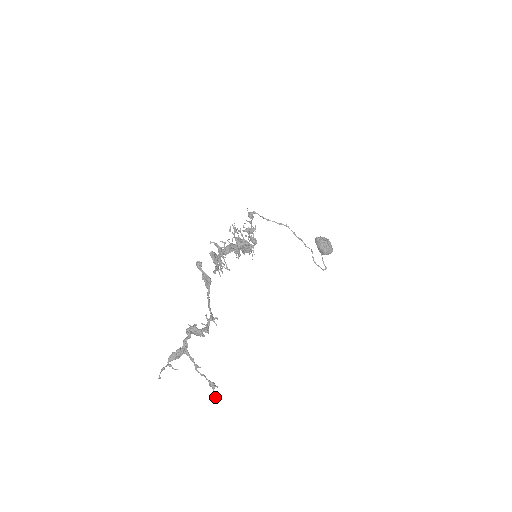
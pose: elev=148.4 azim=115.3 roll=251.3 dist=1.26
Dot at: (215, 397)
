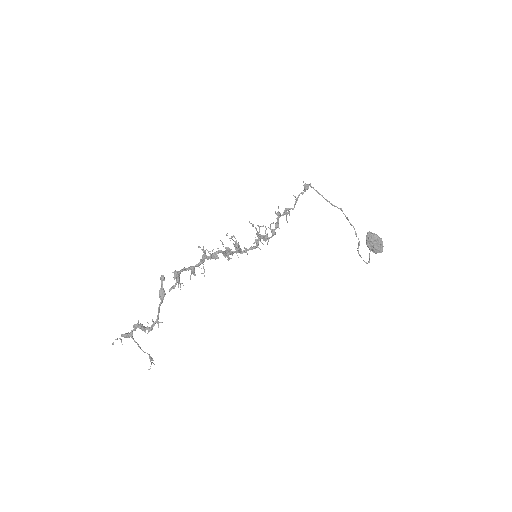
Dot at: (150, 366)
